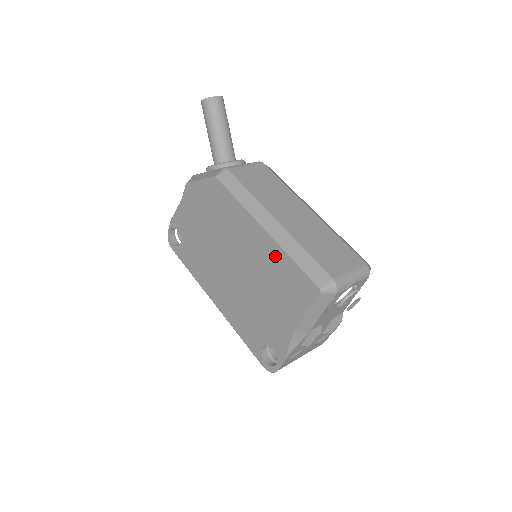
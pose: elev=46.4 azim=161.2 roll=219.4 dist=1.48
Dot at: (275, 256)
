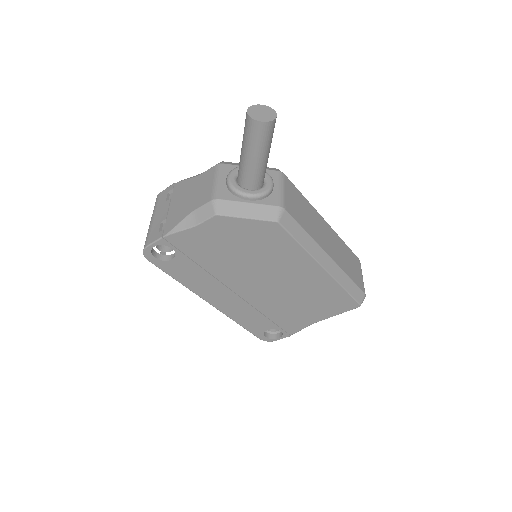
Dot at: (325, 285)
